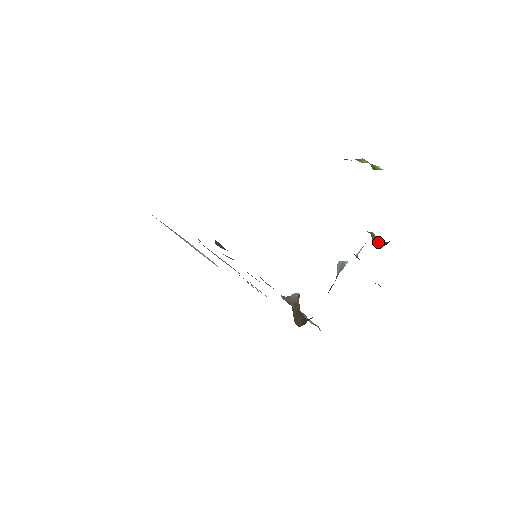
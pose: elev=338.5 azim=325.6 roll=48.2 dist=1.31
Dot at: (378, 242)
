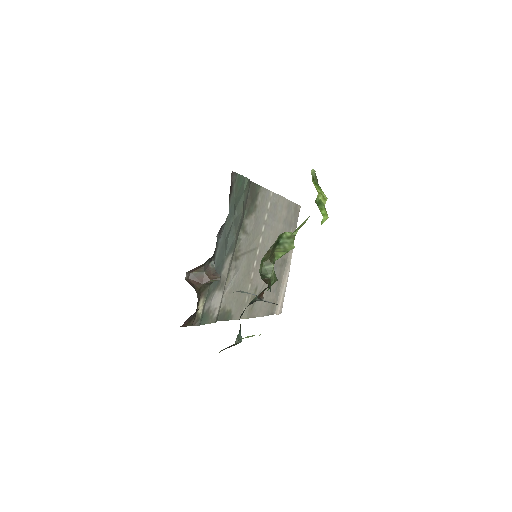
Dot at: (266, 276)
